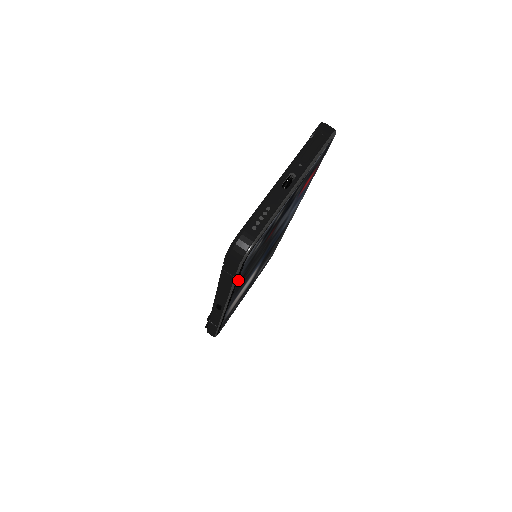
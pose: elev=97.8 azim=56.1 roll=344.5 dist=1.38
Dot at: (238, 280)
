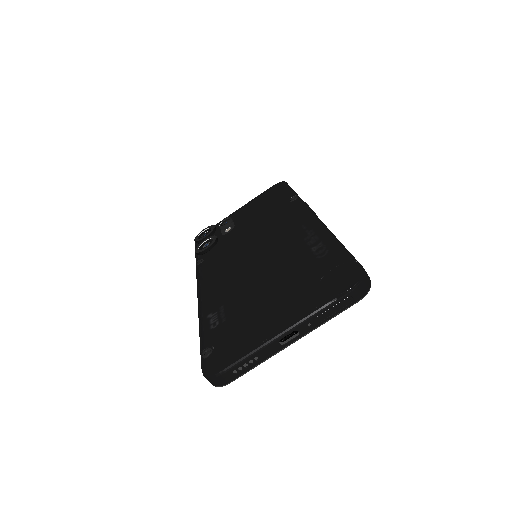
Dot at: occluded
